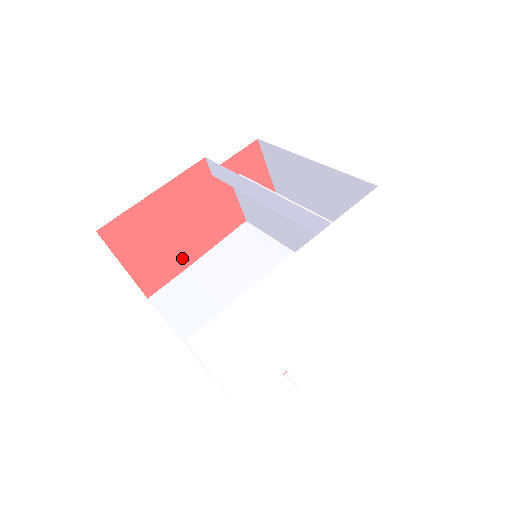
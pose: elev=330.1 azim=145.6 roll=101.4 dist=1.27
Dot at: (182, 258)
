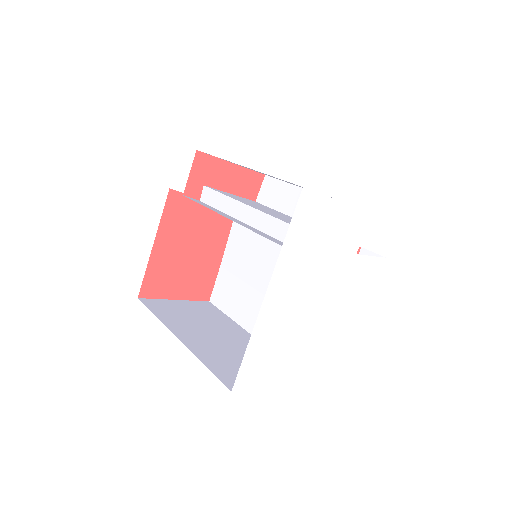
Dot at: (212, 260)
